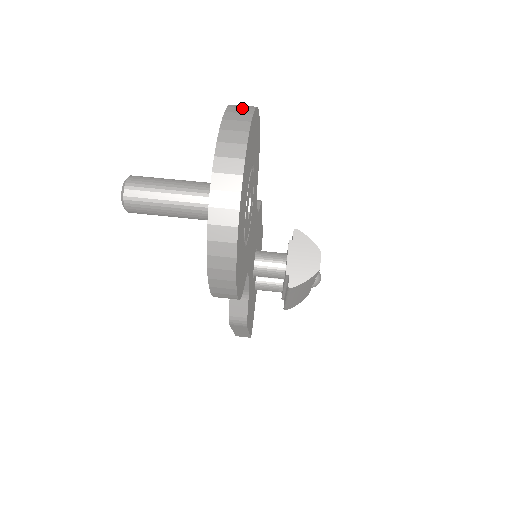
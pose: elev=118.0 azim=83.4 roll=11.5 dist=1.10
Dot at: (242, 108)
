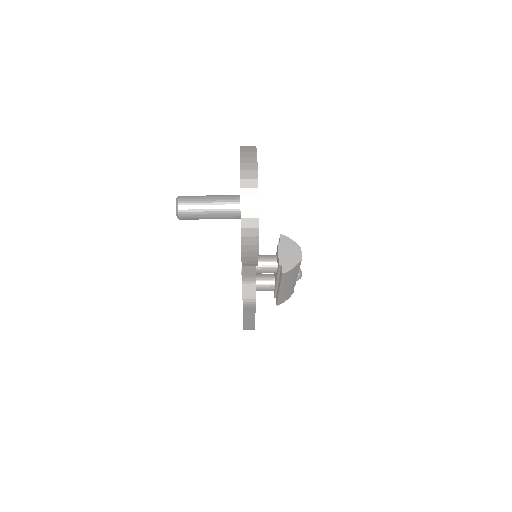
Dot at: (249, 146)
